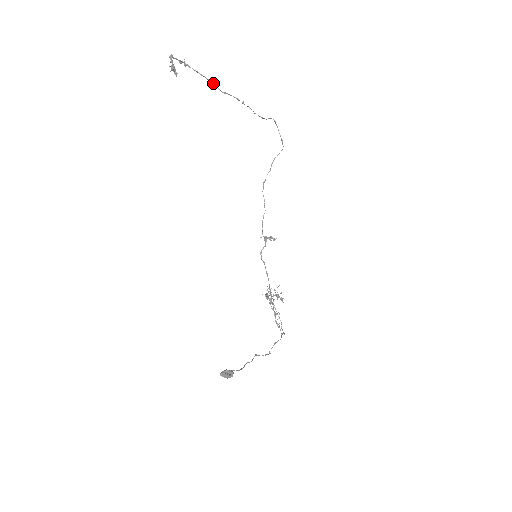
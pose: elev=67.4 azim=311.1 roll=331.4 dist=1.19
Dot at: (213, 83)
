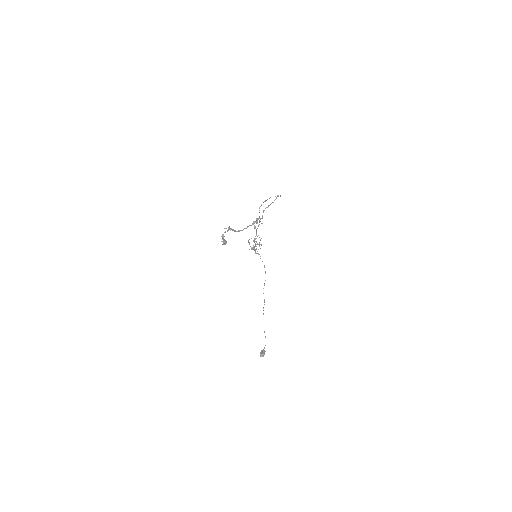
Dot at: occluded
